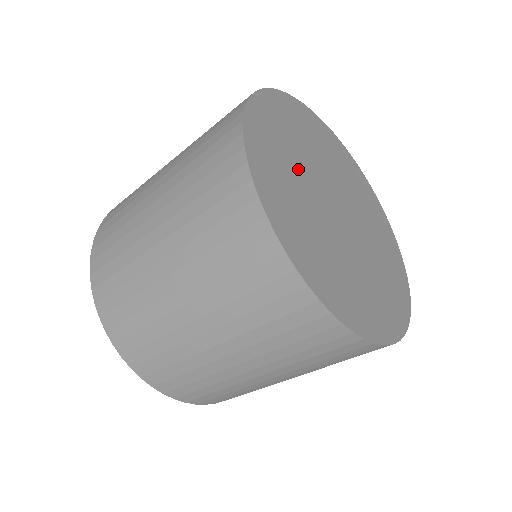
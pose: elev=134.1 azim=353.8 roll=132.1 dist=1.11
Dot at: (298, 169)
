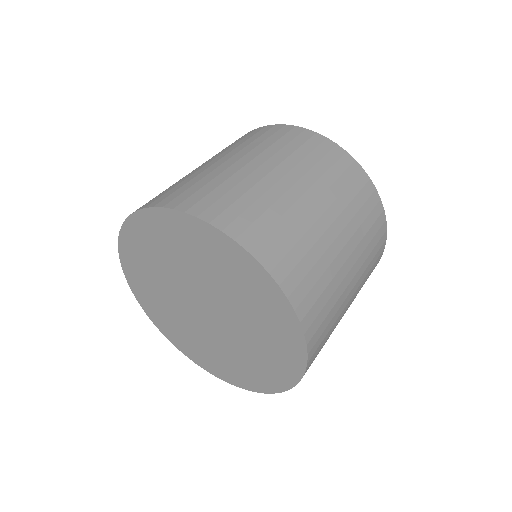
Dot at: occluded
